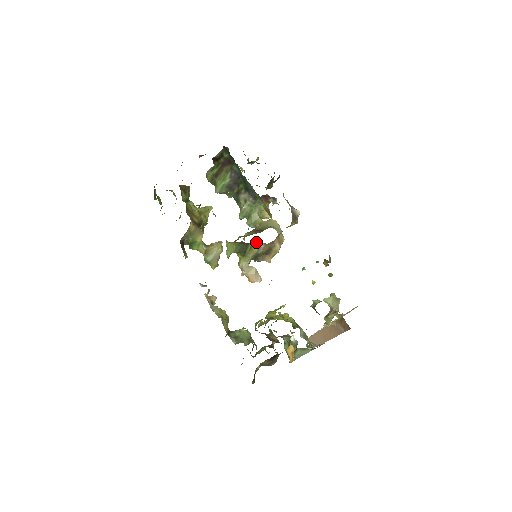
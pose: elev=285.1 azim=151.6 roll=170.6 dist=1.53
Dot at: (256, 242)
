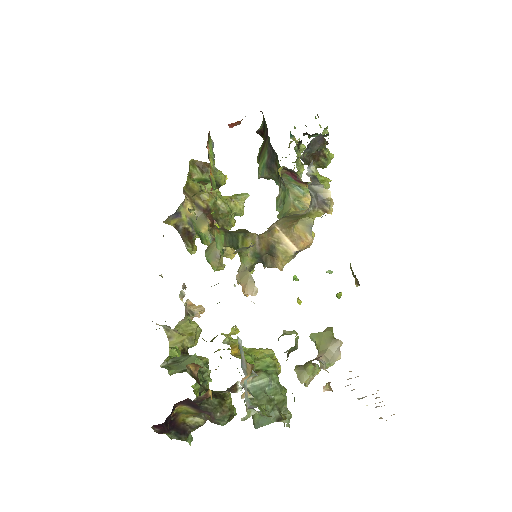
Dot at: (245, 231)
